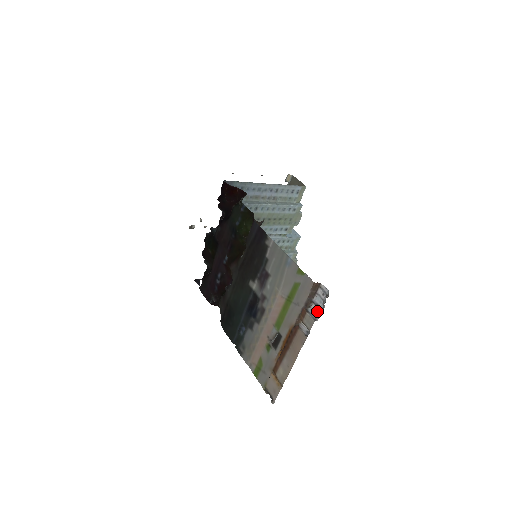
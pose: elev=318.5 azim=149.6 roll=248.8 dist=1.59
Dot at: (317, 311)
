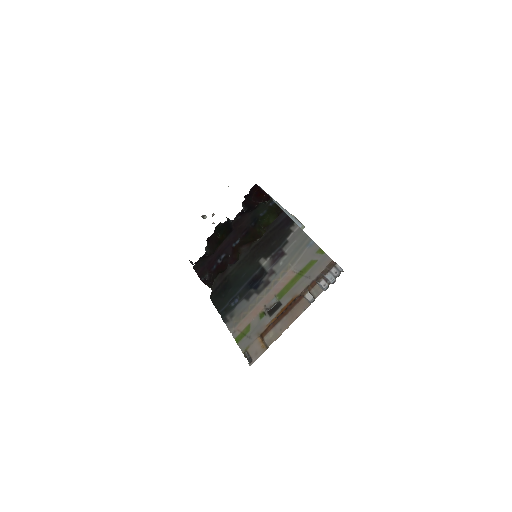
Dot at: (328, 282)
